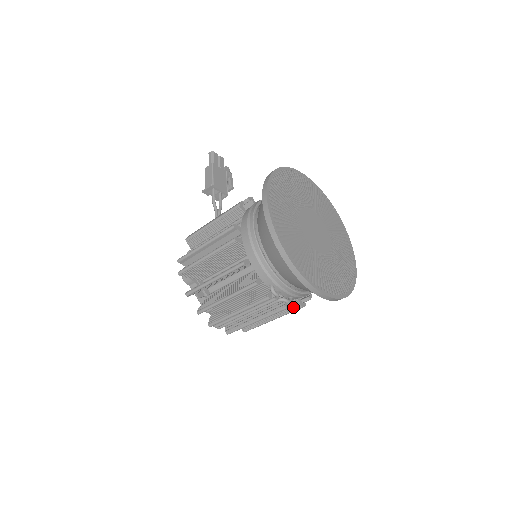
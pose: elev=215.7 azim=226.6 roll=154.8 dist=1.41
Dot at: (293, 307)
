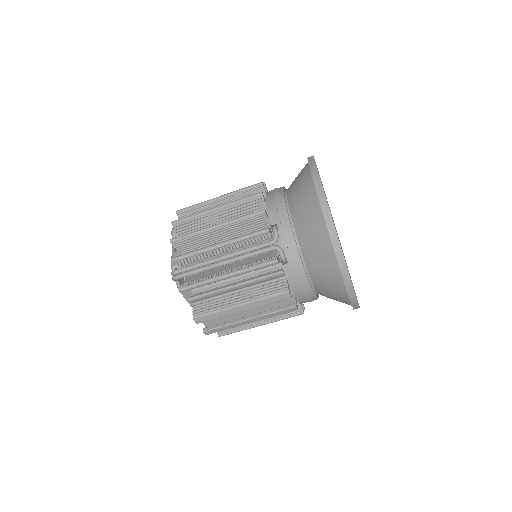
Dot at: (276, 289)
